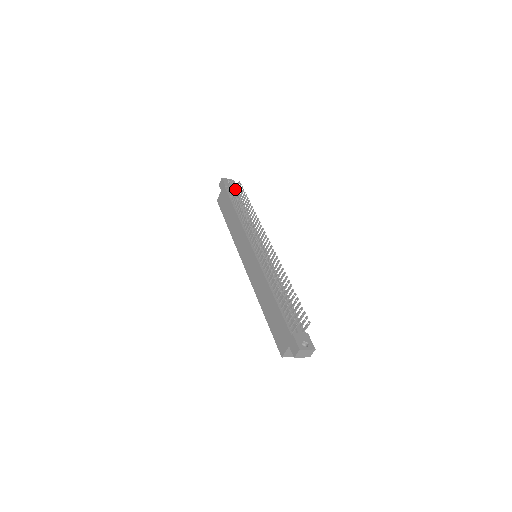
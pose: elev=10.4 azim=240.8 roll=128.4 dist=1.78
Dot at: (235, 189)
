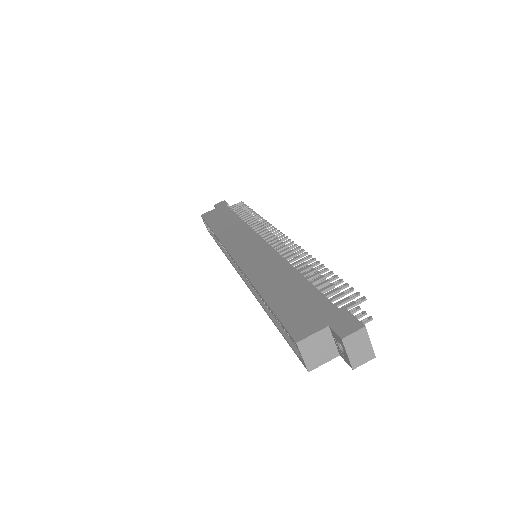
Dot at: occluded
